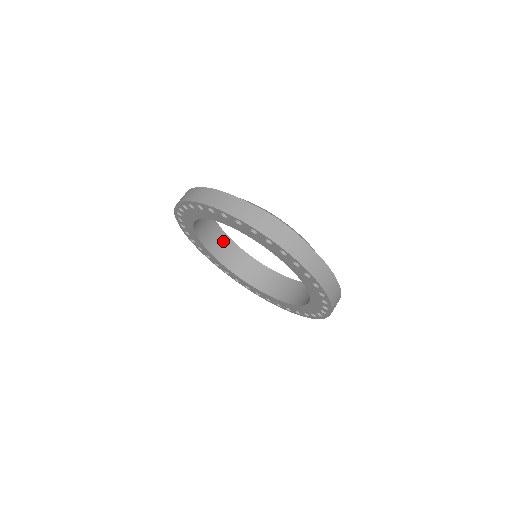
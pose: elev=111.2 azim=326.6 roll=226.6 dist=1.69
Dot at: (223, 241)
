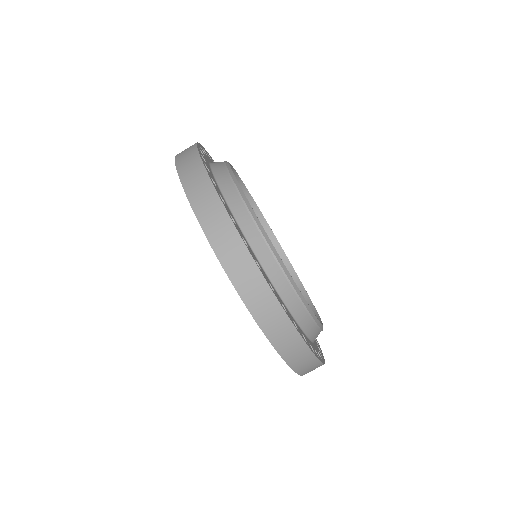
Dot at: occluded
